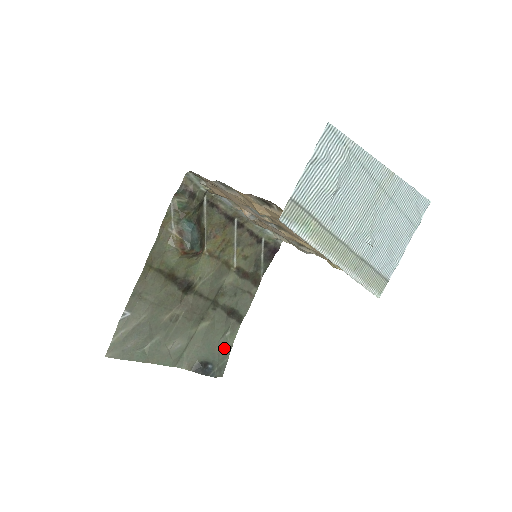
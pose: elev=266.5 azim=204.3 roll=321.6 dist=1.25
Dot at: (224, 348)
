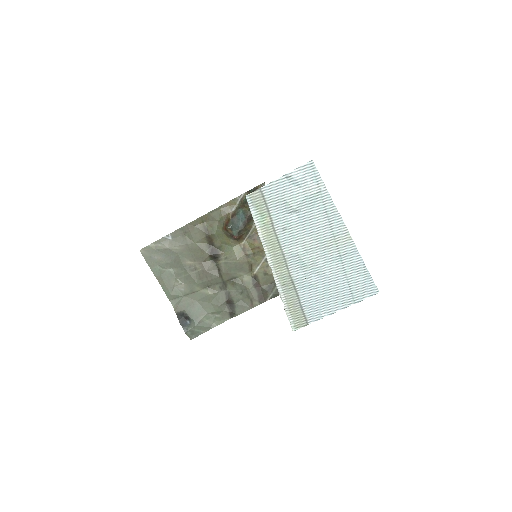
Dot at: (207, 322)
